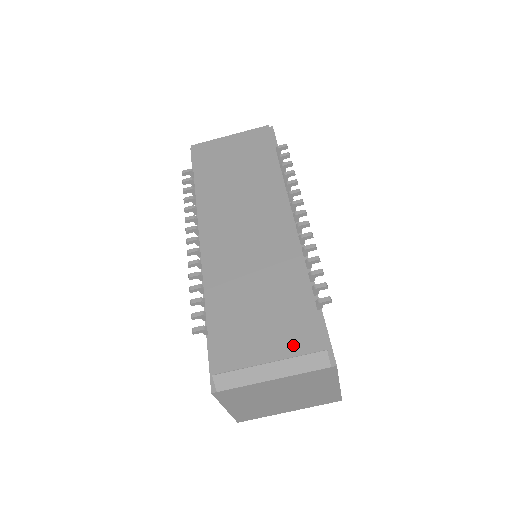
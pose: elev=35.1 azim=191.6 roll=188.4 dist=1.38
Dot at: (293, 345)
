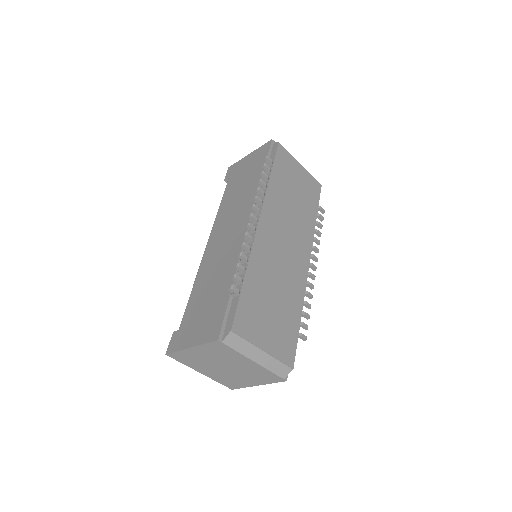
Dot at: (279, 351)
